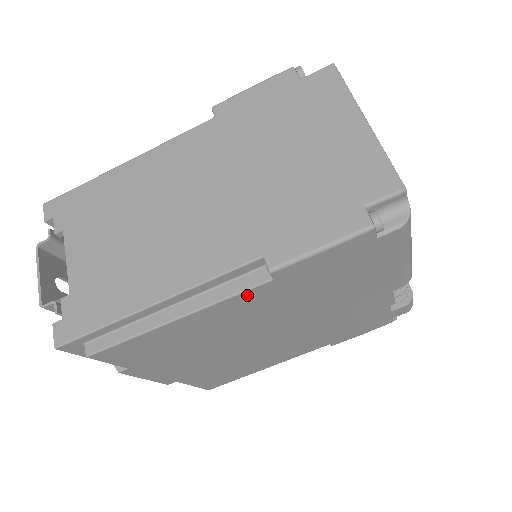
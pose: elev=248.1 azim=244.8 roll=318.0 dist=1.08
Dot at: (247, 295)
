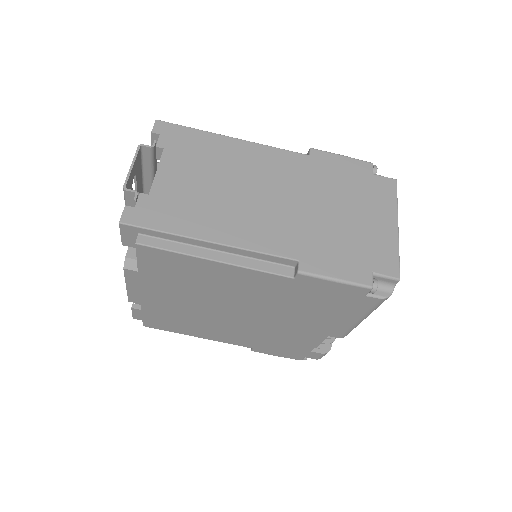
Dot at: (269, 277)
